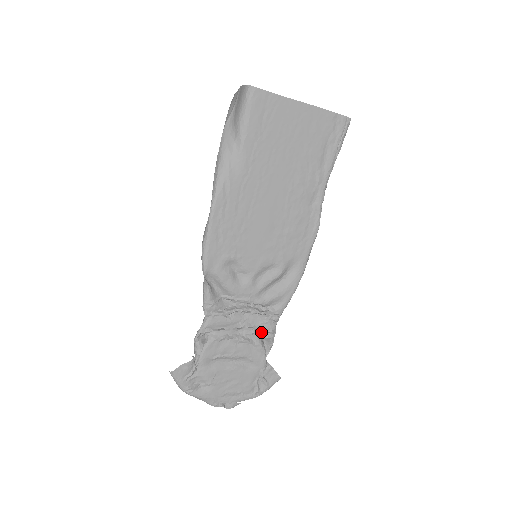
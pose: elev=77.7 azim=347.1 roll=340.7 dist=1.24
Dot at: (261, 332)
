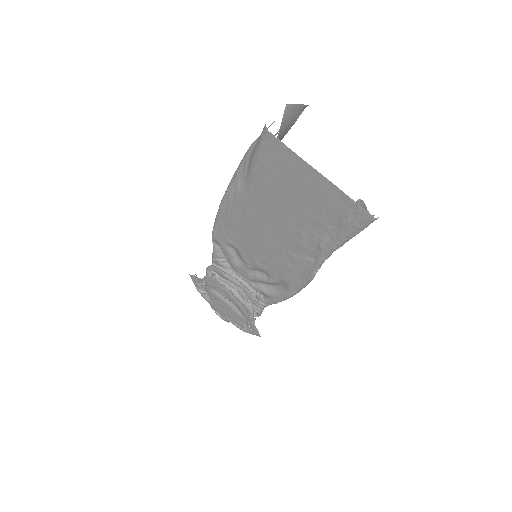
Dot at: (252, 302)
